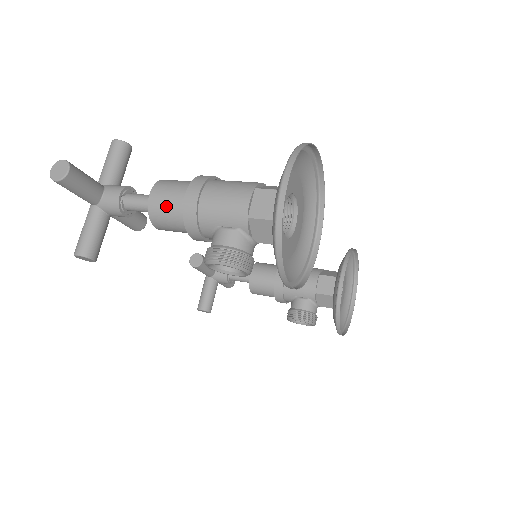
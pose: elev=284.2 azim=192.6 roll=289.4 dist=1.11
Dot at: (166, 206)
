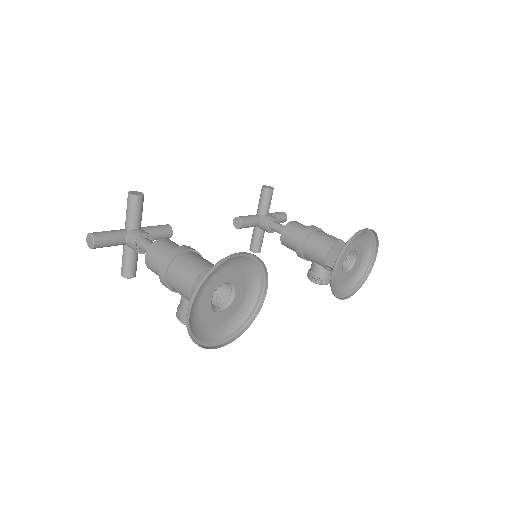
Dot at: (154, 270)
